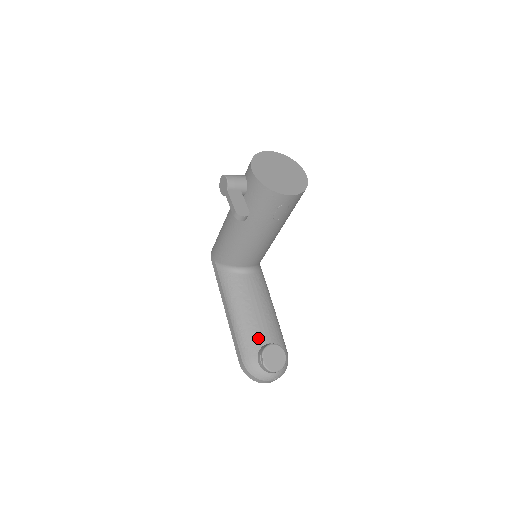
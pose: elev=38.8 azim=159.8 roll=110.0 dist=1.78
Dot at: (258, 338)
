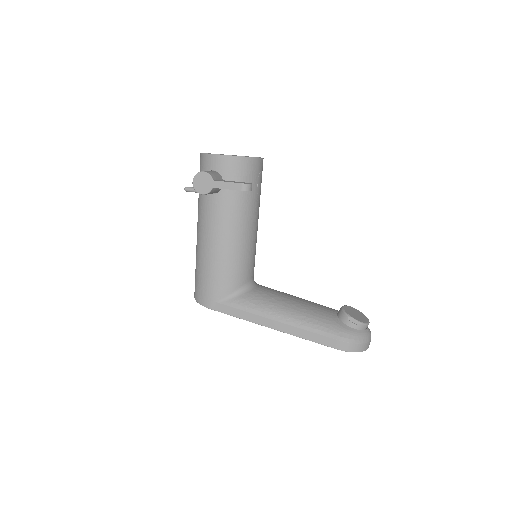
Dot at: (327, 314)
